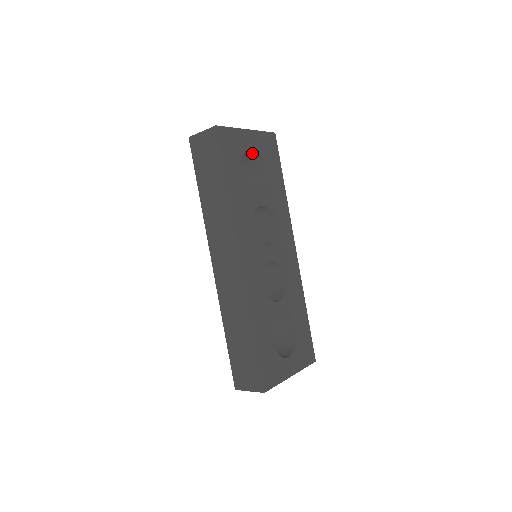
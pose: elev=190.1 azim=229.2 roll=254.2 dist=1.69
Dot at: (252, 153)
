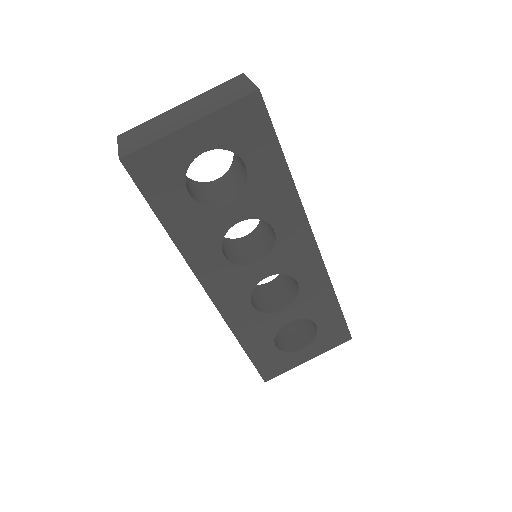
Dot at: occluded
